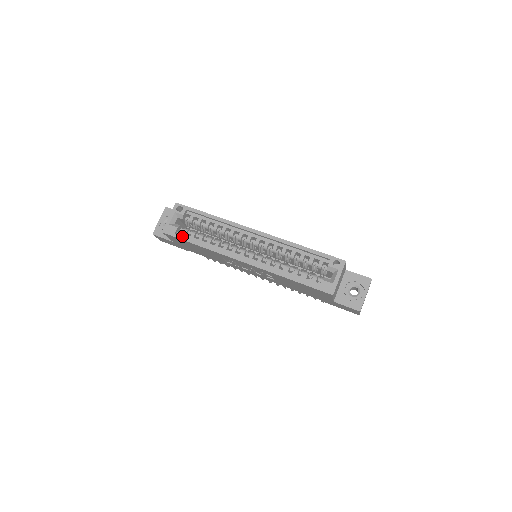
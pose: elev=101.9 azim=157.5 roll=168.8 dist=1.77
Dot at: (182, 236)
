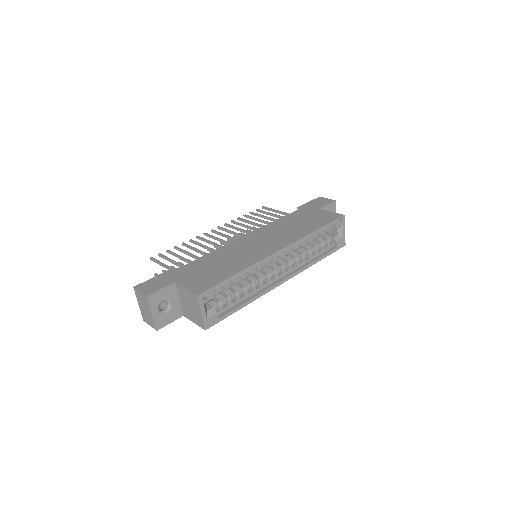
Dot at: (226, 314)
